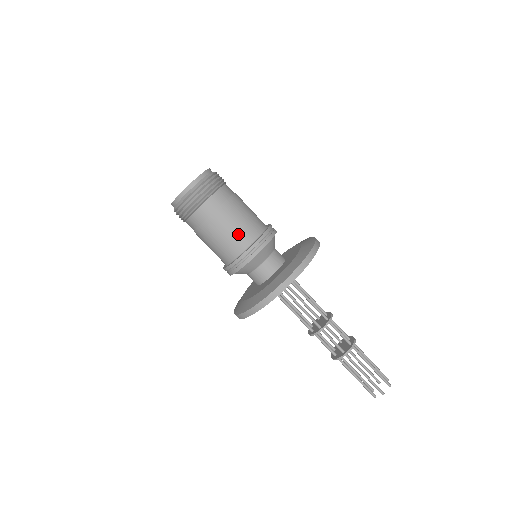
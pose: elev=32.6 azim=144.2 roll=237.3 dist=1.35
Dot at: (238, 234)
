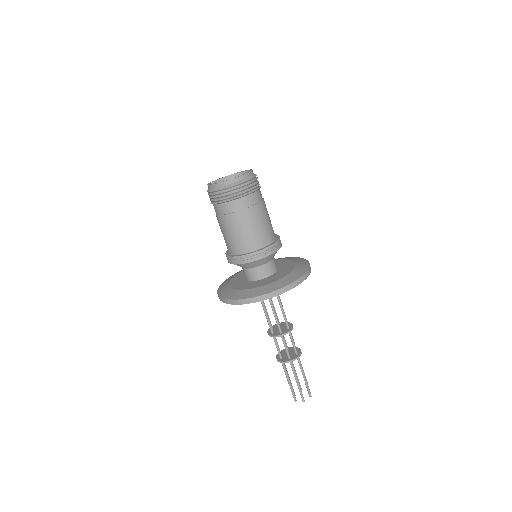
Dot at: (256, 235)
